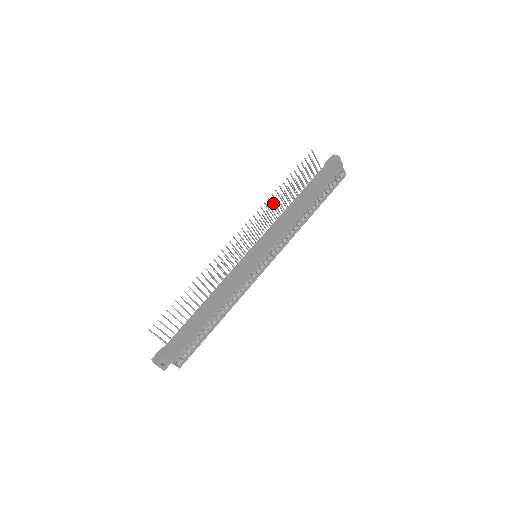
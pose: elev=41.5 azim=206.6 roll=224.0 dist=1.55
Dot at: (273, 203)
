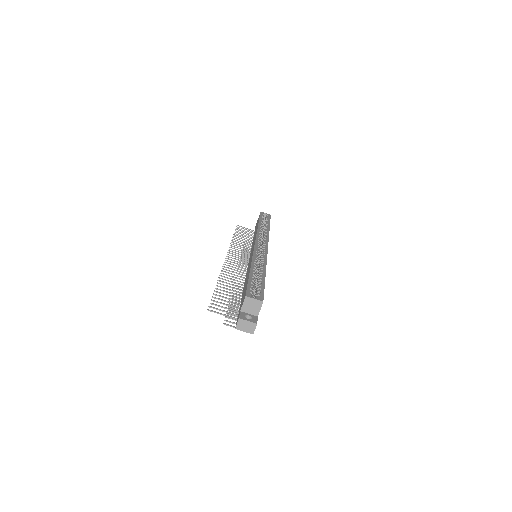
Dot at: occluded
